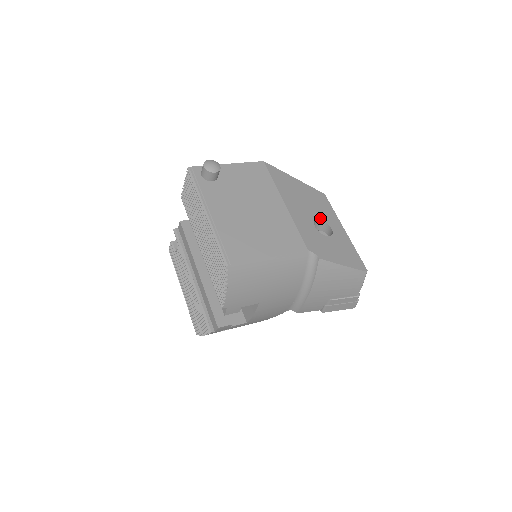
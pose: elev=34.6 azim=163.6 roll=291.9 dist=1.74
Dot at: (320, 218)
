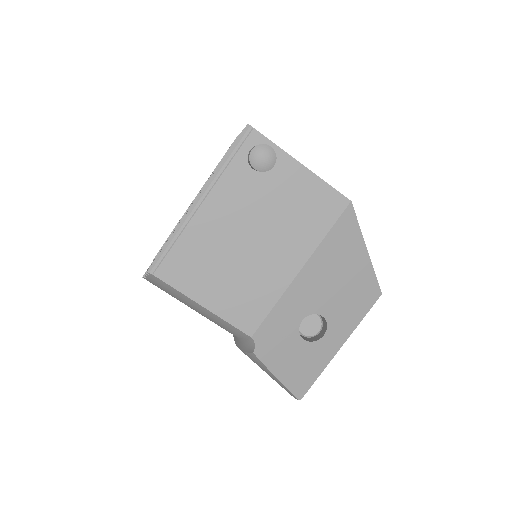
Dot at: (327, 315)
